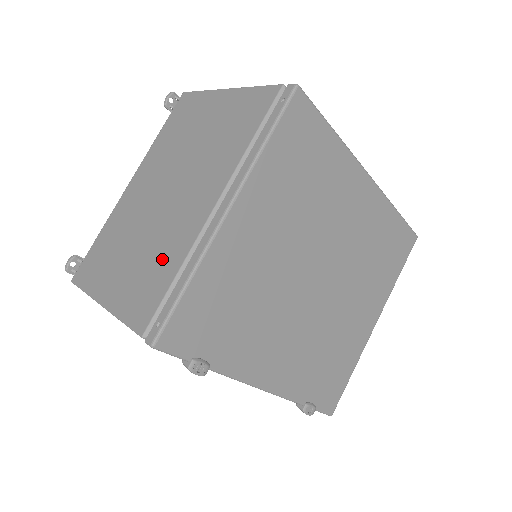
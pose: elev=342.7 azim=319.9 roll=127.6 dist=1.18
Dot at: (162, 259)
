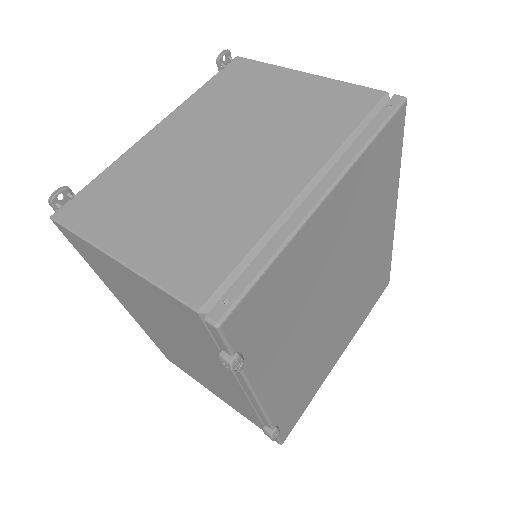
Dot at: (225, 226)
